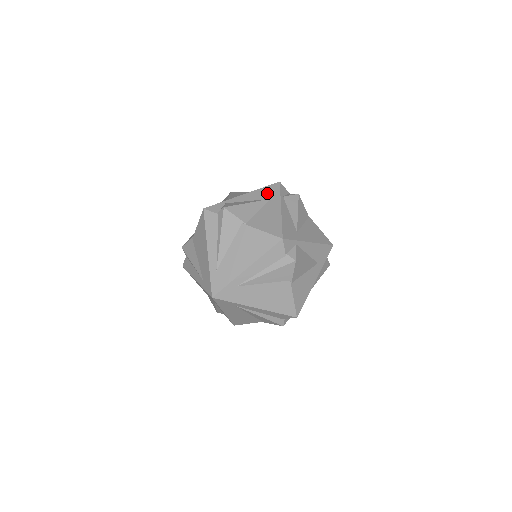
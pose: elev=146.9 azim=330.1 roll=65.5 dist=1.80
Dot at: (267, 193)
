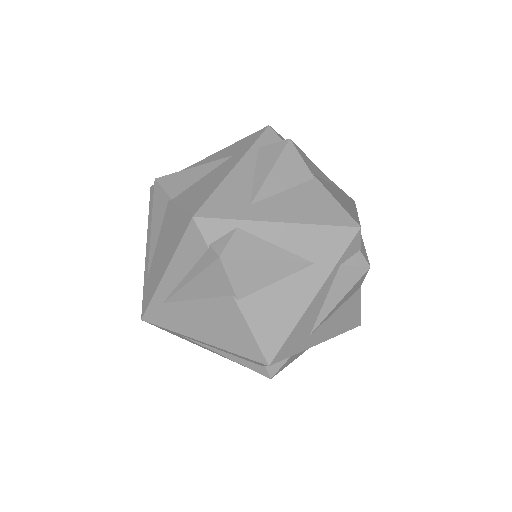
Dot at: (237, 147)
